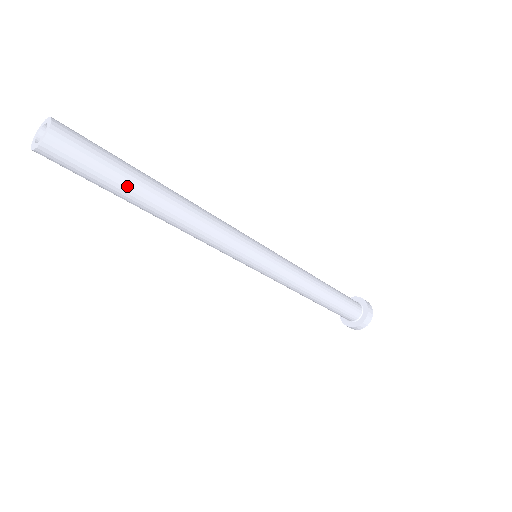
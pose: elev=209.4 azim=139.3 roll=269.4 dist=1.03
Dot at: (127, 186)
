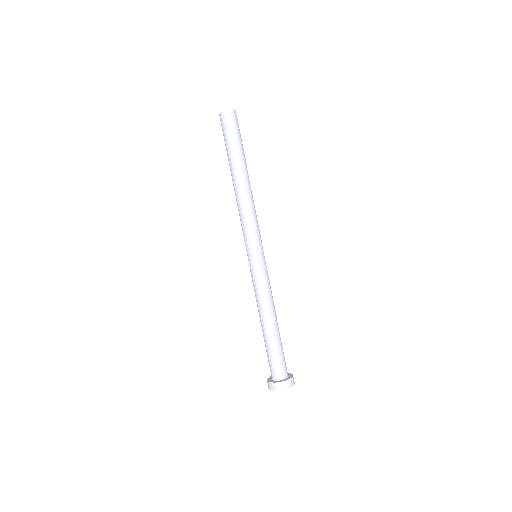
Dot at: (237, 153)
